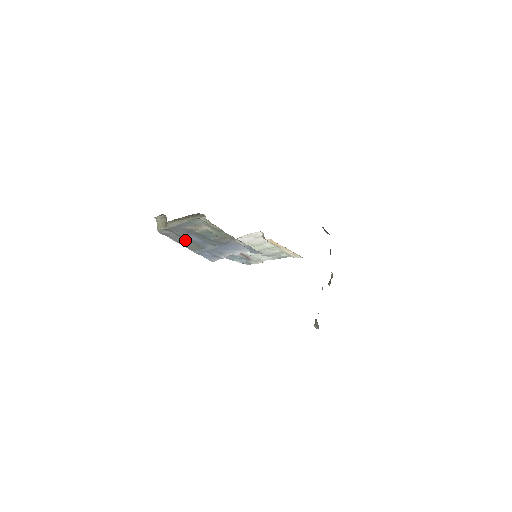
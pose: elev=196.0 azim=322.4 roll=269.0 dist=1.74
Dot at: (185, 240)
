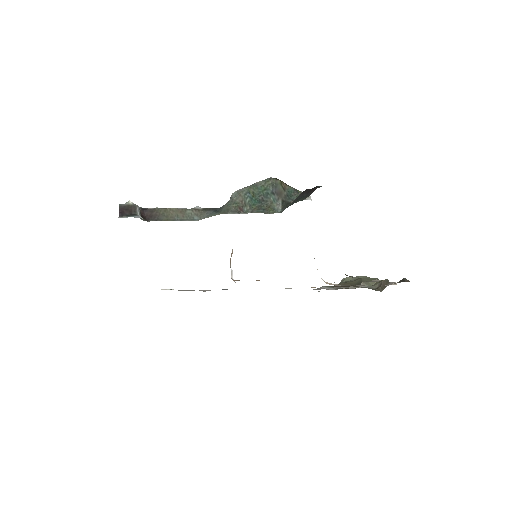
Dot at: occluded
